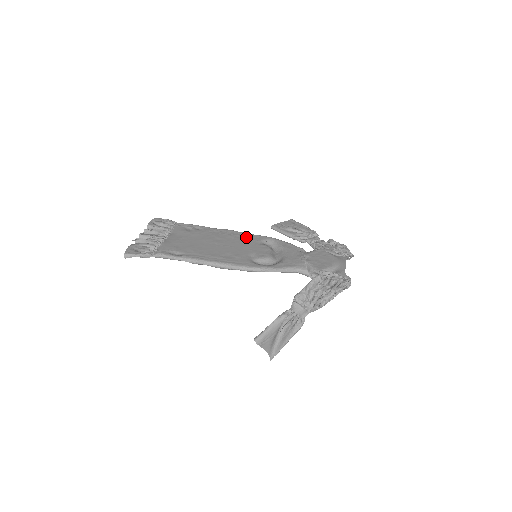
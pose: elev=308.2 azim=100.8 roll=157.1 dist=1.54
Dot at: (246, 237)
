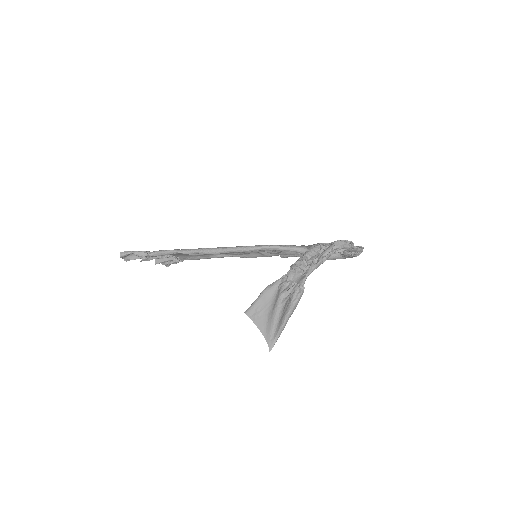
Dot at: occluded
